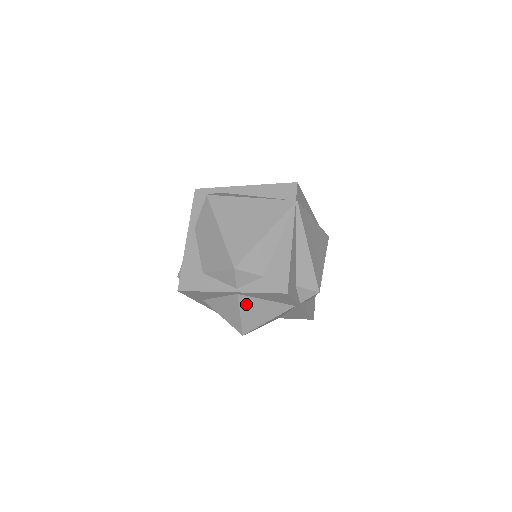
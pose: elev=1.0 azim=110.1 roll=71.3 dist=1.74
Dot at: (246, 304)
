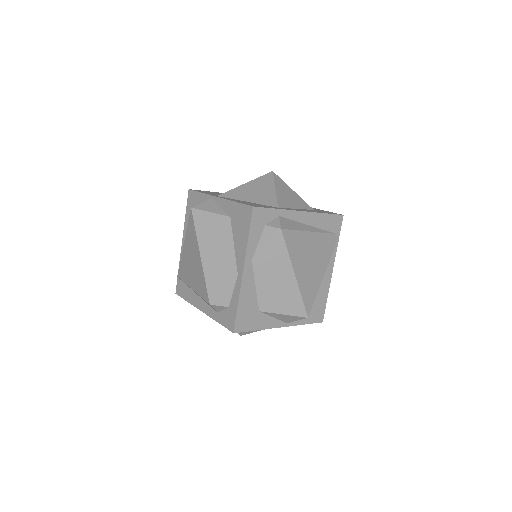
Dot at: occluded
